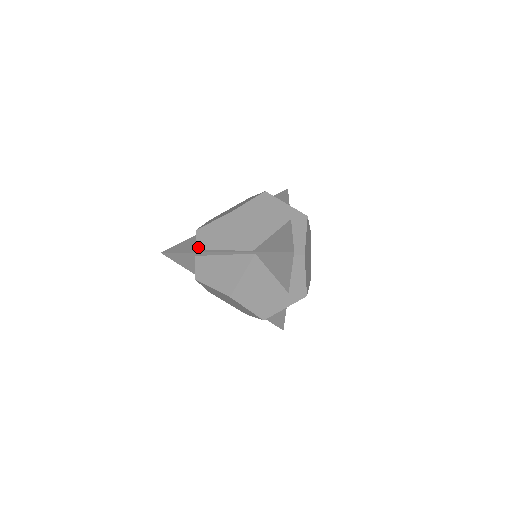
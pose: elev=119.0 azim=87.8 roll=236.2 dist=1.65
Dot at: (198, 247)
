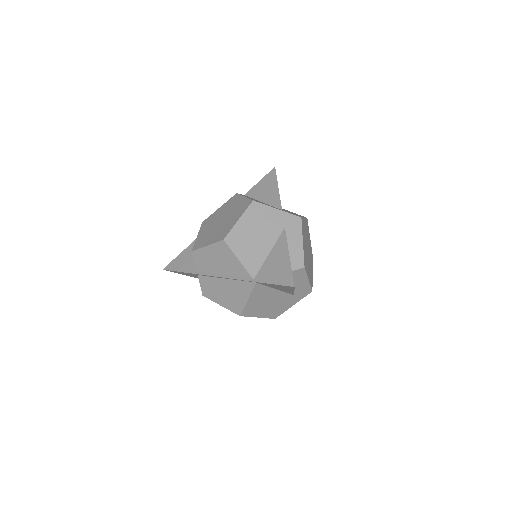
Dot at: (198, 267)
